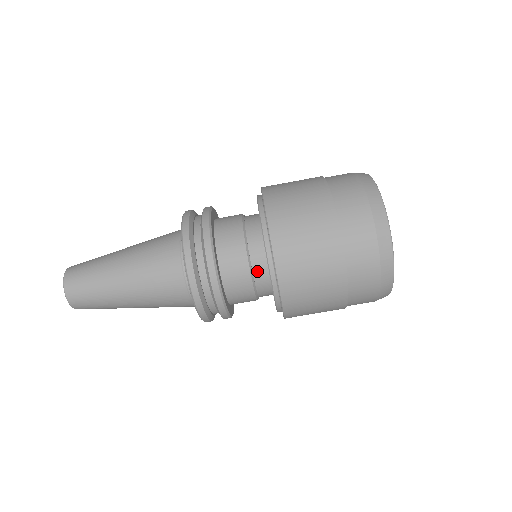
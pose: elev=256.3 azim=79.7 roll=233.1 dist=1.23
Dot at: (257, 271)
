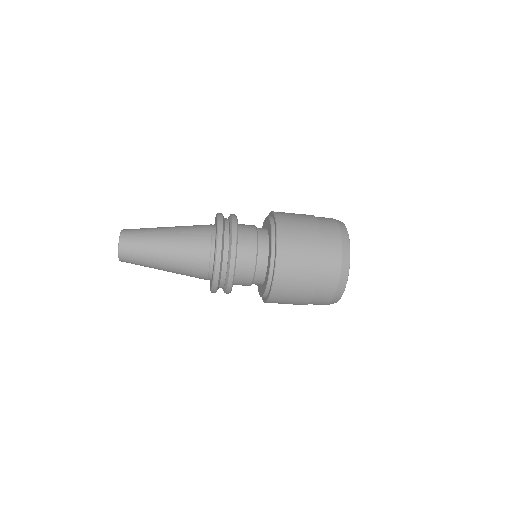
Dot at: (259, 268)
